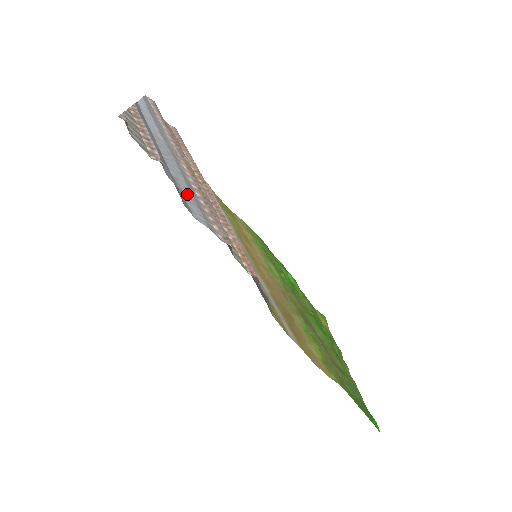
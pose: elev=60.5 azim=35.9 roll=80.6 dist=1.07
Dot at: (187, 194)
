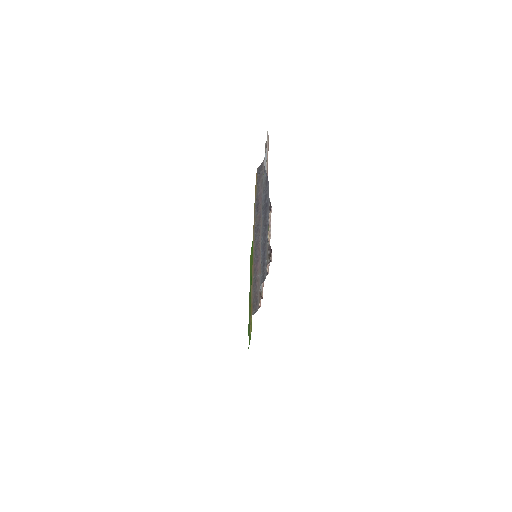
Dot at: occluded
